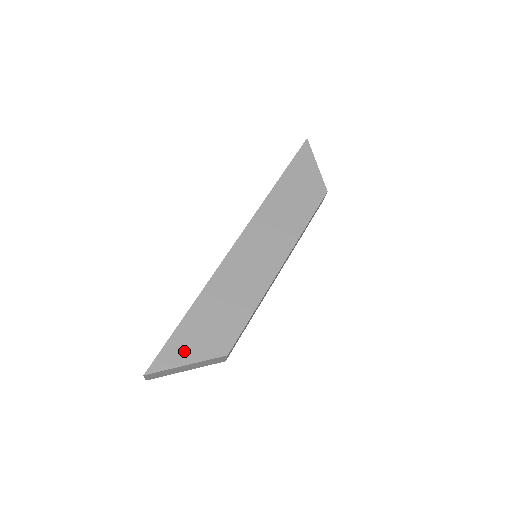
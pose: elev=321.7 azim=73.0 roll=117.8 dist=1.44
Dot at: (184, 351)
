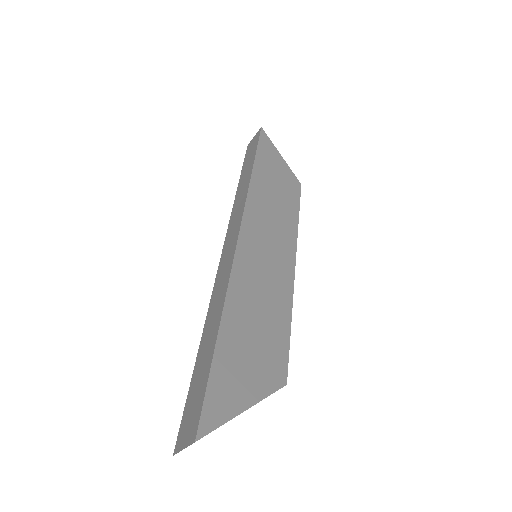
Dot at: (235, 390)
